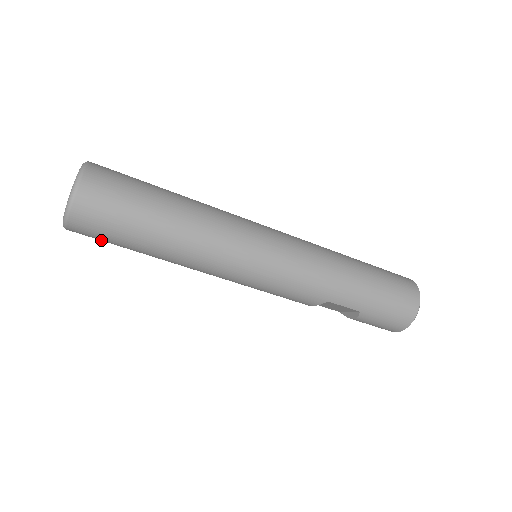
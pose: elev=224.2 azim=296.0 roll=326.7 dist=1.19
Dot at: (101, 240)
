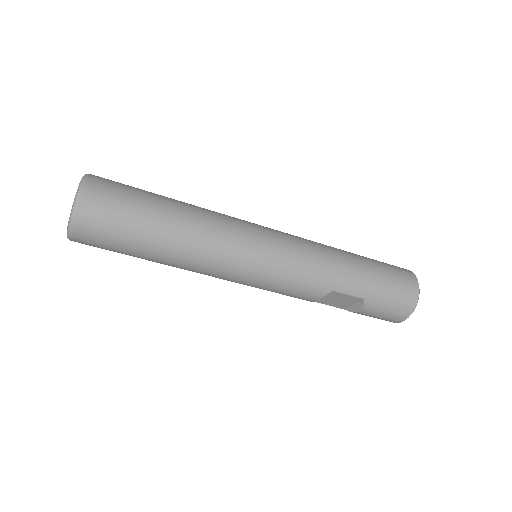
Dot at: (105, 247)
